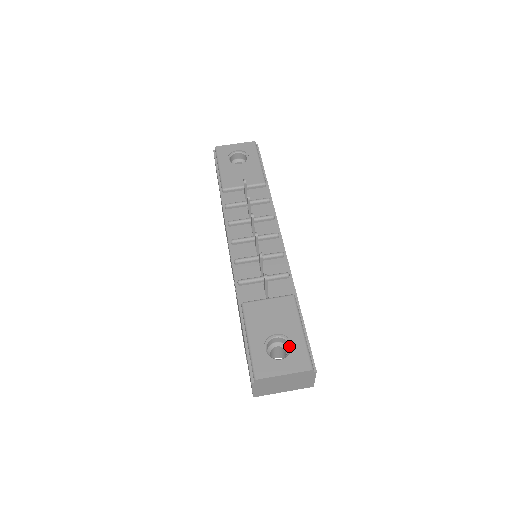
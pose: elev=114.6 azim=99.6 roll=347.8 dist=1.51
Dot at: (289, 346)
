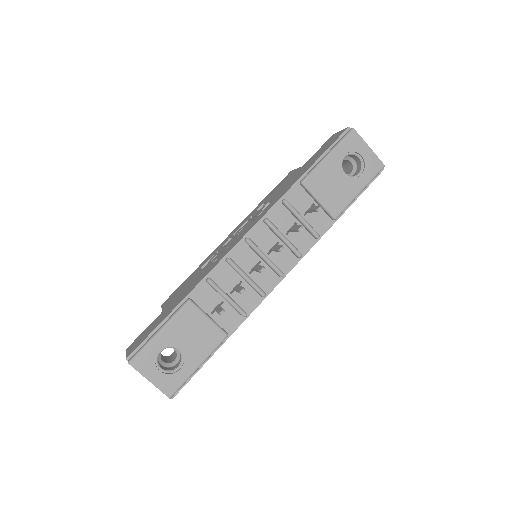
Dot at: (179, 364)
